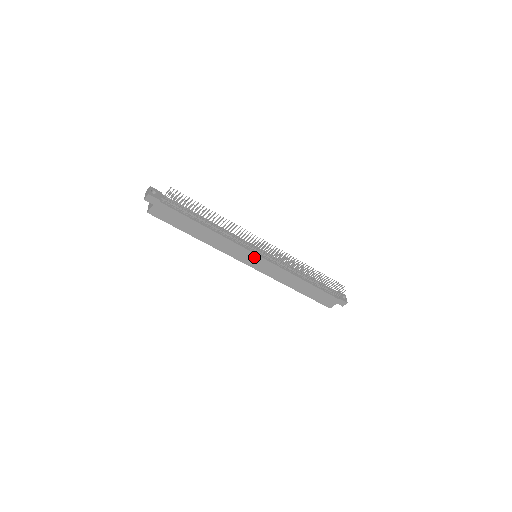
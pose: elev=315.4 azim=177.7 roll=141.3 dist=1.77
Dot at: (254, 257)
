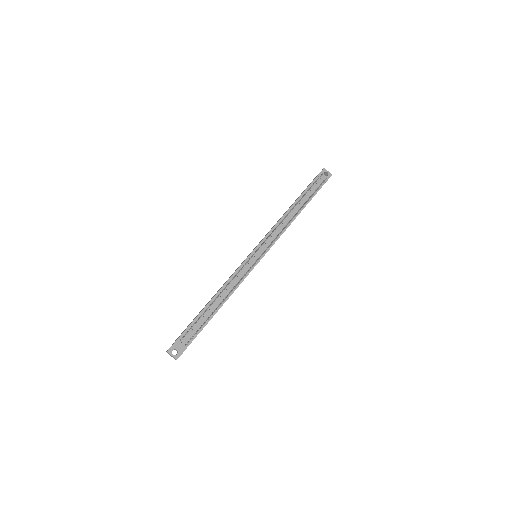
Dot at: (258, 262)
